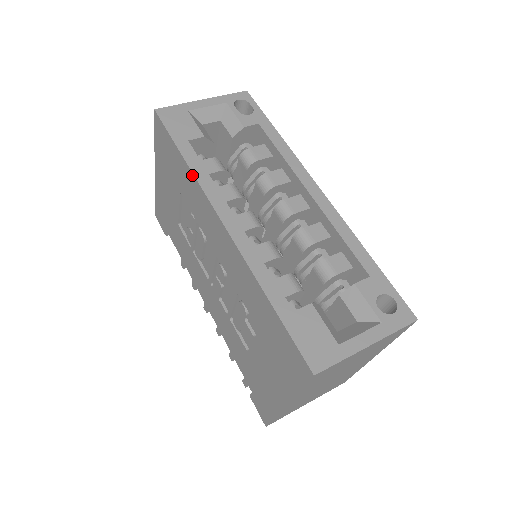
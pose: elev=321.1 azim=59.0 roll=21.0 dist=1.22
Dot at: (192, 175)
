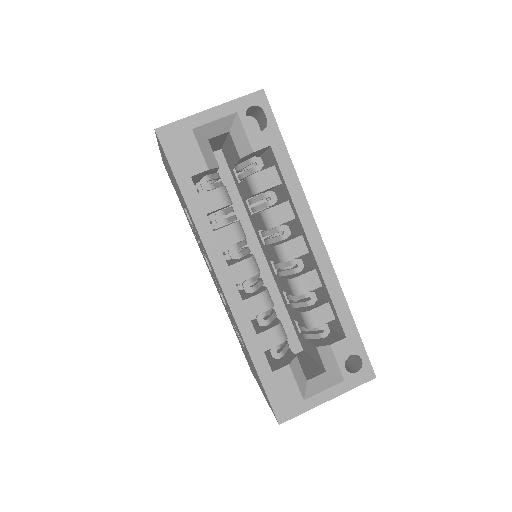
Dot at: occluded
